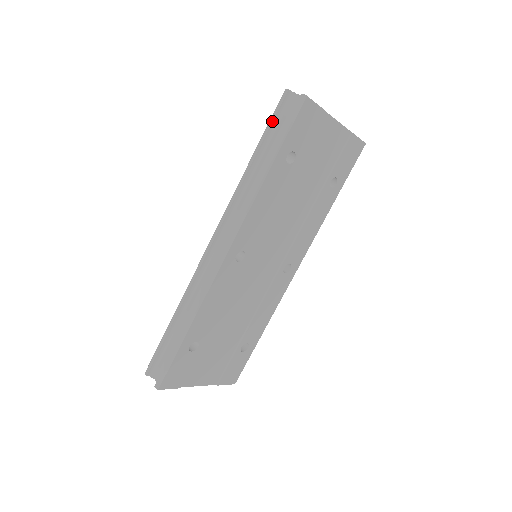
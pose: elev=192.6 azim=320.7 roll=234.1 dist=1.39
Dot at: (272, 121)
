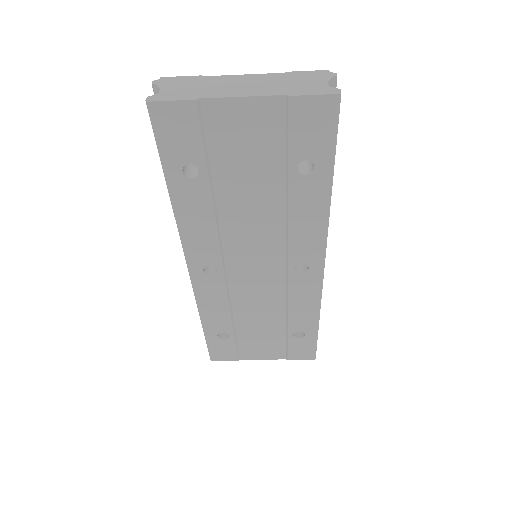
Dot at: occluded
